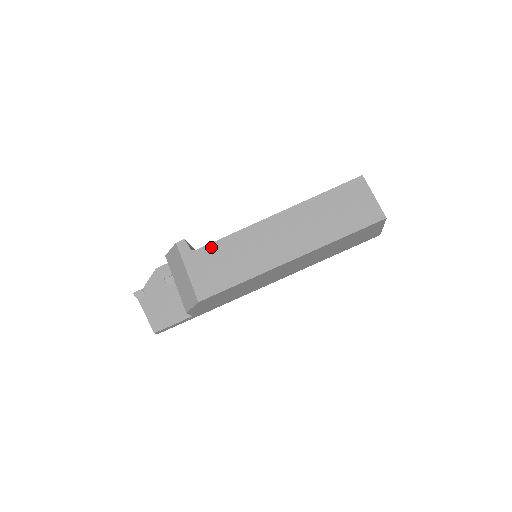
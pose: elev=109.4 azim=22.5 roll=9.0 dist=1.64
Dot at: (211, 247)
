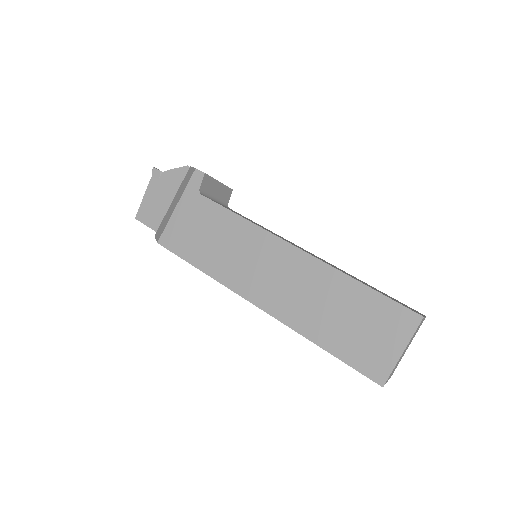
Dot at: (214, 208)
